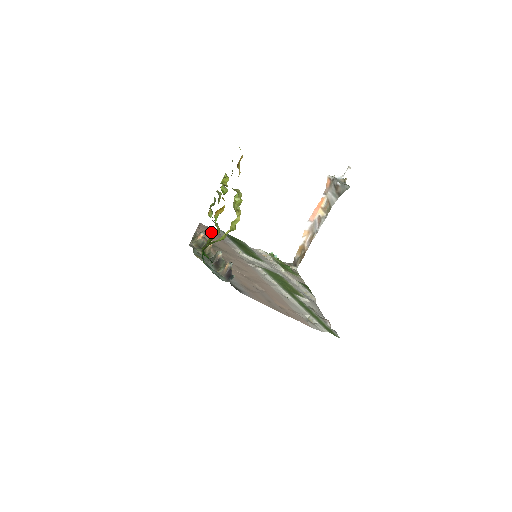
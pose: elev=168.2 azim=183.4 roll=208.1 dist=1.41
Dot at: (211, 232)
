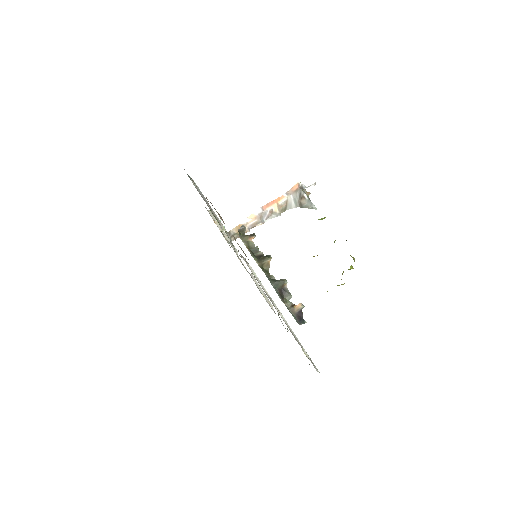
Dot at: occluded
